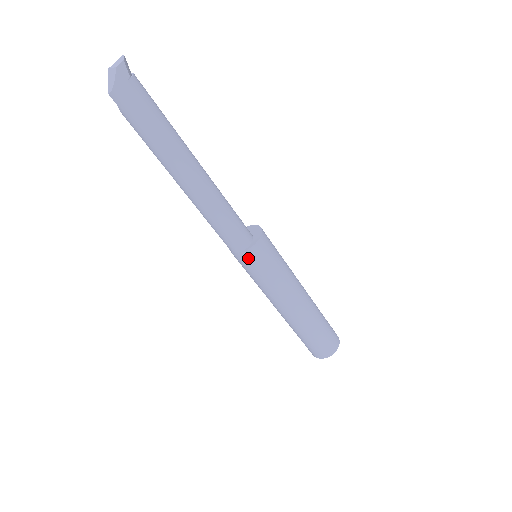
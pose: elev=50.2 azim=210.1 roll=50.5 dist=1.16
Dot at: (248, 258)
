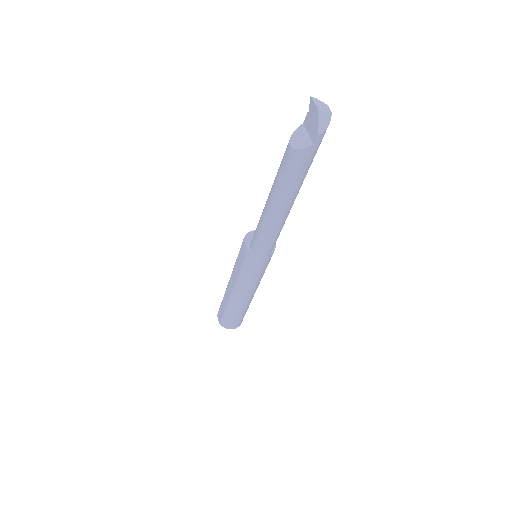
Dot at: (270, 258)
